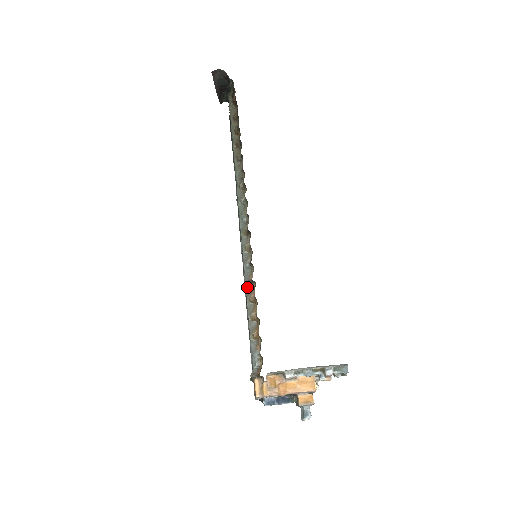
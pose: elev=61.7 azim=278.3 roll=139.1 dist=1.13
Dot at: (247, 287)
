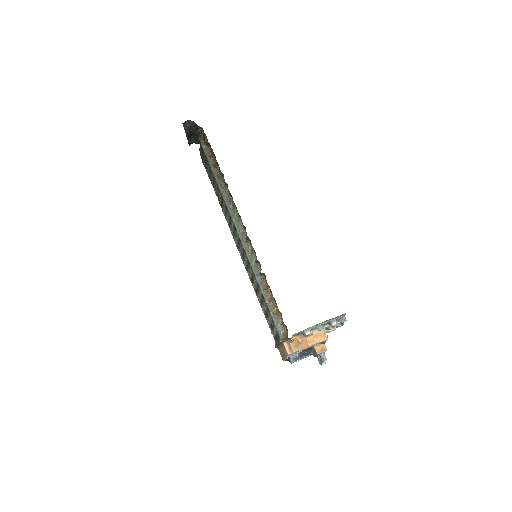
Dot at: (258, 279)
